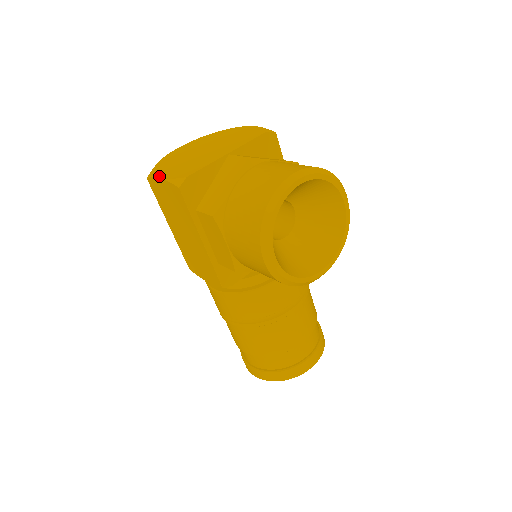
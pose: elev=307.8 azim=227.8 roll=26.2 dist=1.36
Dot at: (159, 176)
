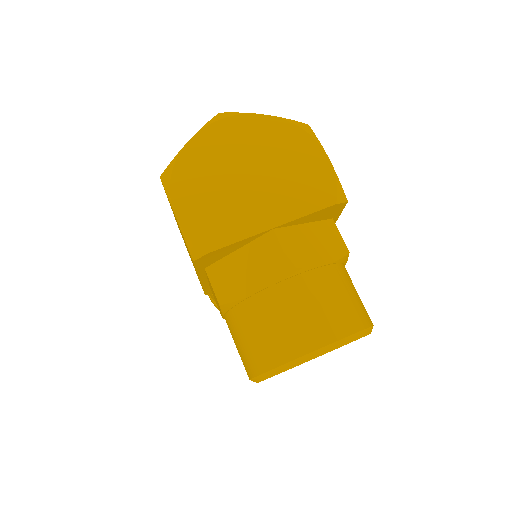
Dot at: (175, 209)
